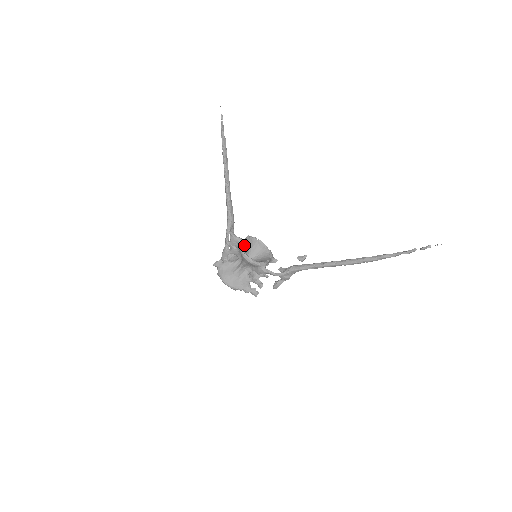
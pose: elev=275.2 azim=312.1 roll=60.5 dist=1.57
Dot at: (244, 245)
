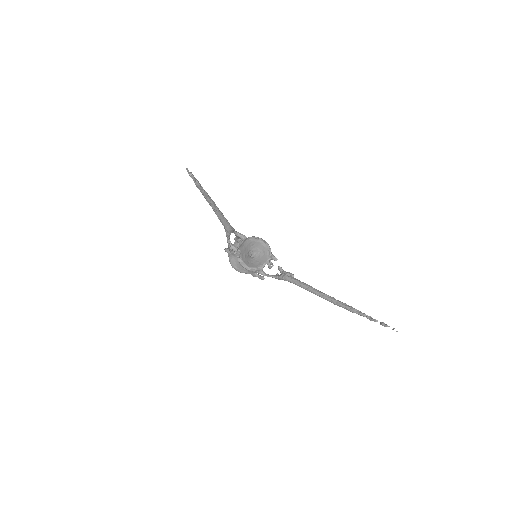
Dot at: (243, 248)
